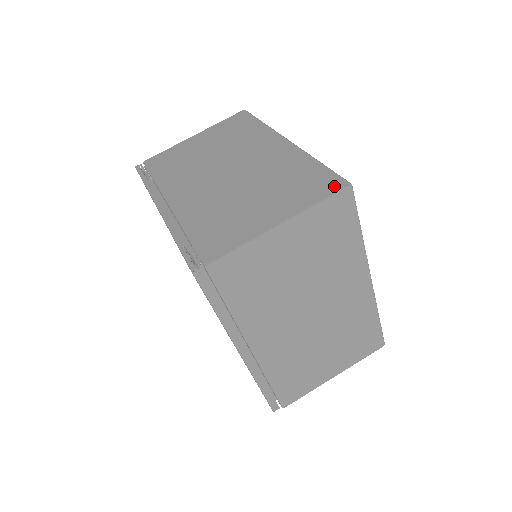
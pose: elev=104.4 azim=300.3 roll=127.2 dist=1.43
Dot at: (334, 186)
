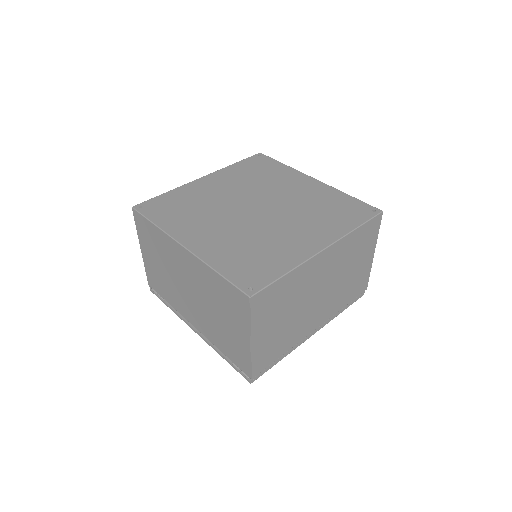
Dot at: (244, 302)
